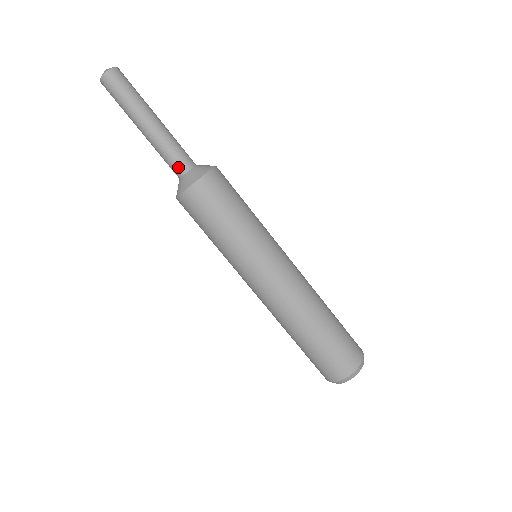
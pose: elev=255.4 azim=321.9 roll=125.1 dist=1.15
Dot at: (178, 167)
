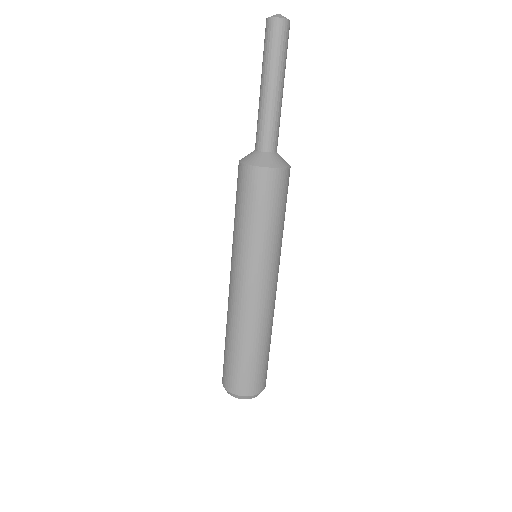
Dot at: (273, 143)
